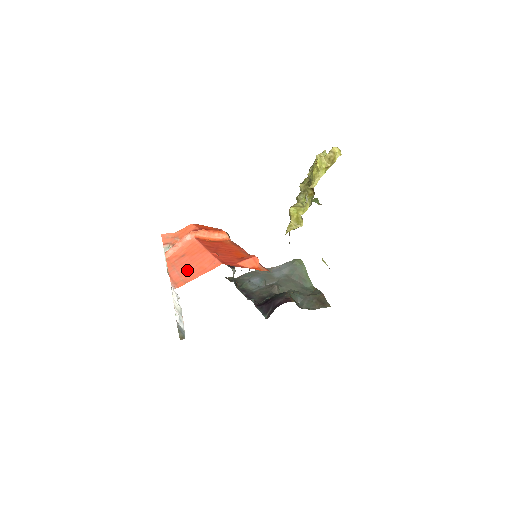
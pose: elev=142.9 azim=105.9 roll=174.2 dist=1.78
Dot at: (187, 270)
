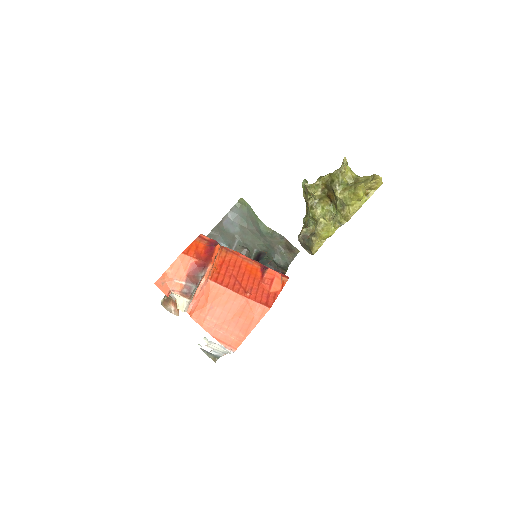
Dot at: (233, 326)
